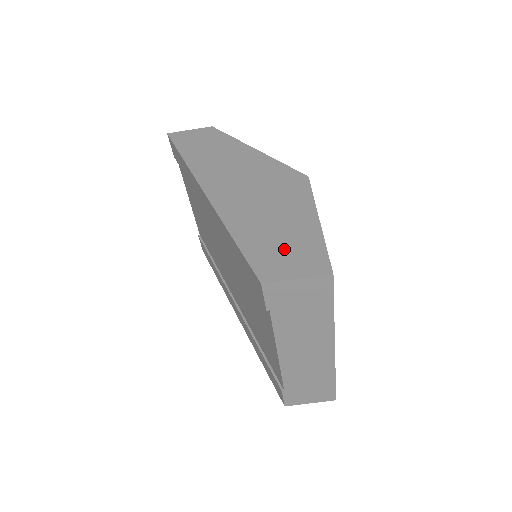
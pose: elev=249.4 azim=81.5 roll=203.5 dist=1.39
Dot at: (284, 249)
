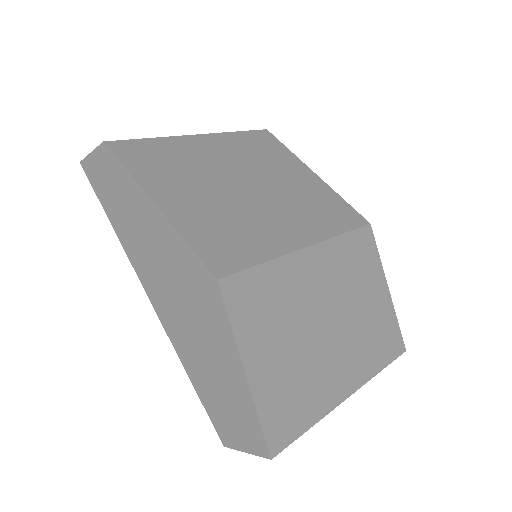
Dot at: (227, 409)
